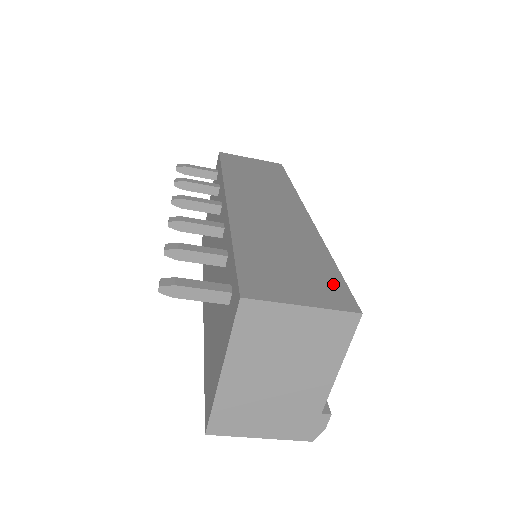
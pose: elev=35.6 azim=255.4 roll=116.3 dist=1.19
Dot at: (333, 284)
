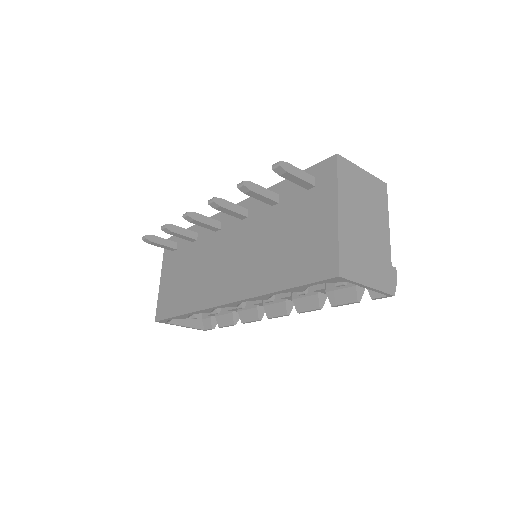
Dot at: occluded
